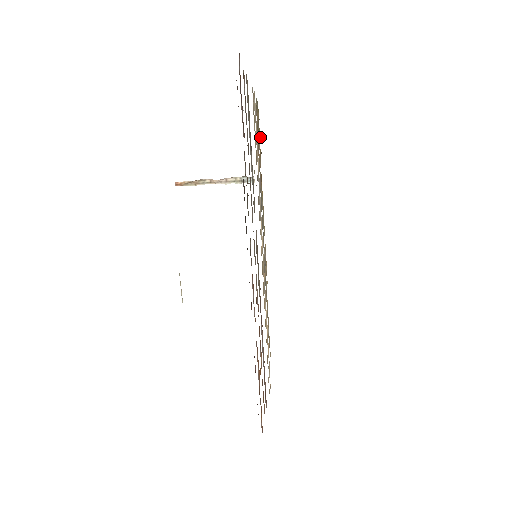
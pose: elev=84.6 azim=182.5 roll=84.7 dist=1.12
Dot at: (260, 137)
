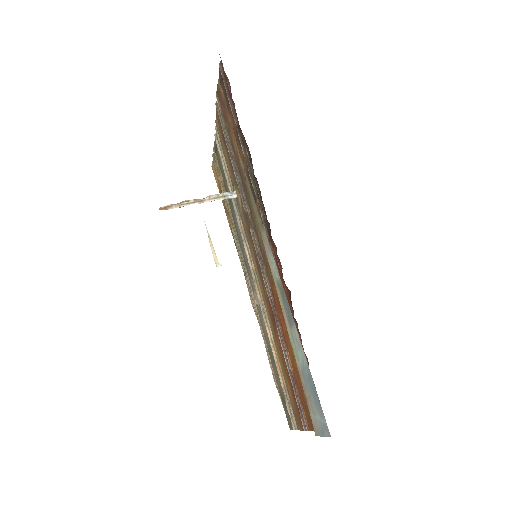
Dot at: (220, 185)
